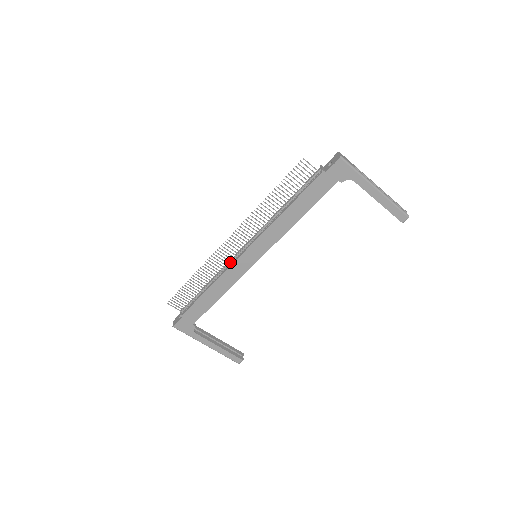
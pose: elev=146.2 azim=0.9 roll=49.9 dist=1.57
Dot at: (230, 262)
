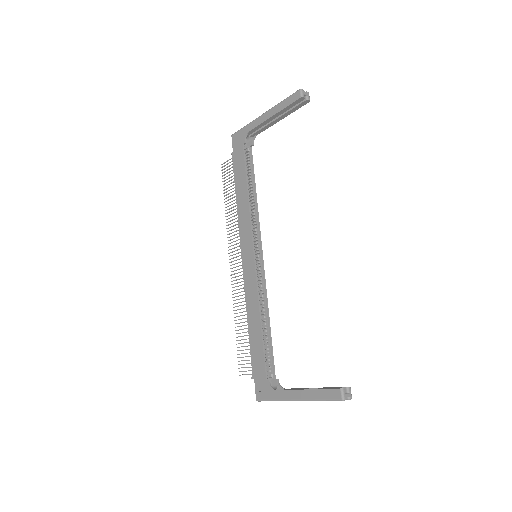
Dot at: (244, 281)
